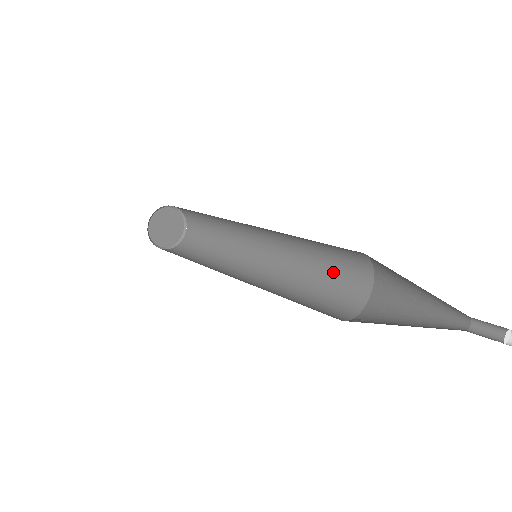
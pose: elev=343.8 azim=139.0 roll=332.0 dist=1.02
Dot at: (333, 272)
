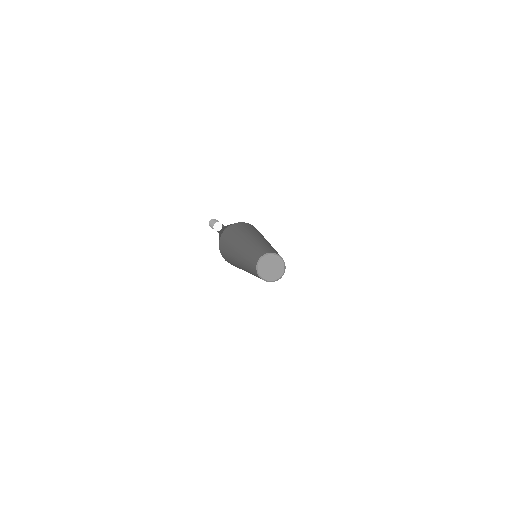
Dot at: occluded
